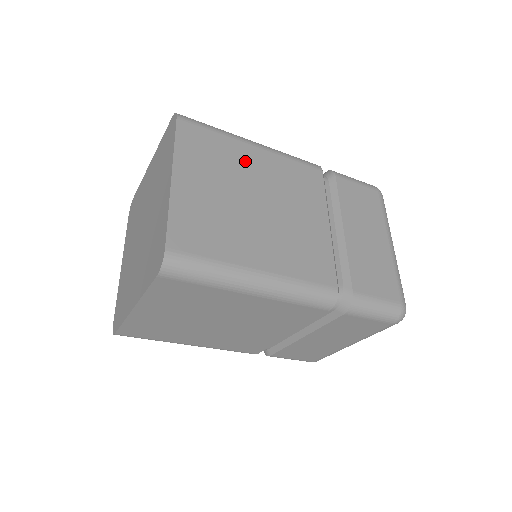
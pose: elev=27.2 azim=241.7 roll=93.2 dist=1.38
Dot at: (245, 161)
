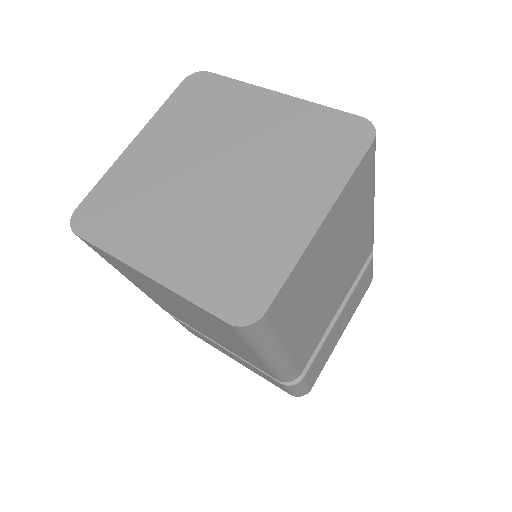
Dot at: (359, 222)
